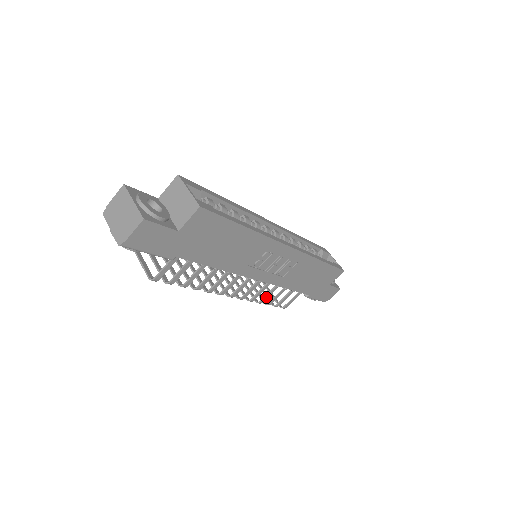
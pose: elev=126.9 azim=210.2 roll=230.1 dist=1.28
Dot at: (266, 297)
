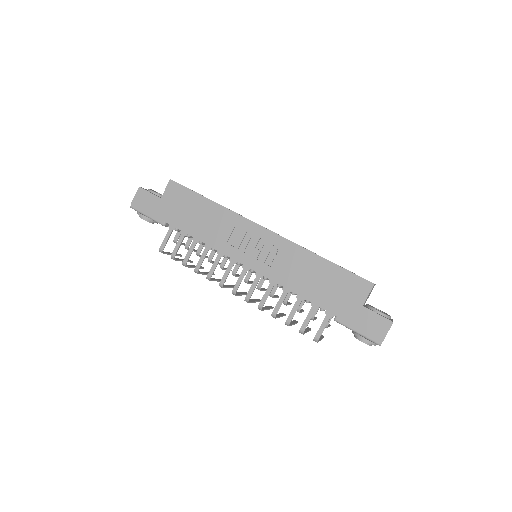
Dot at: (278, 307)
